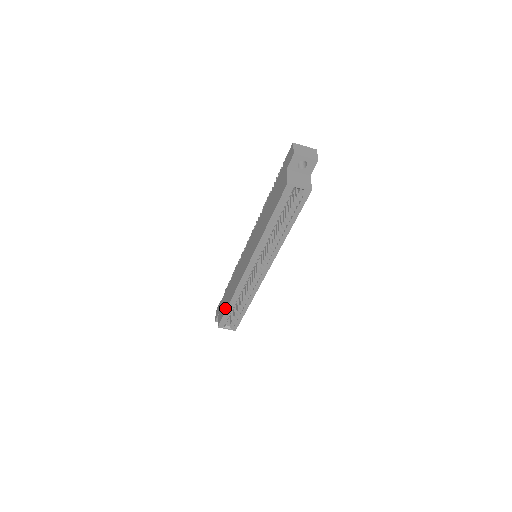
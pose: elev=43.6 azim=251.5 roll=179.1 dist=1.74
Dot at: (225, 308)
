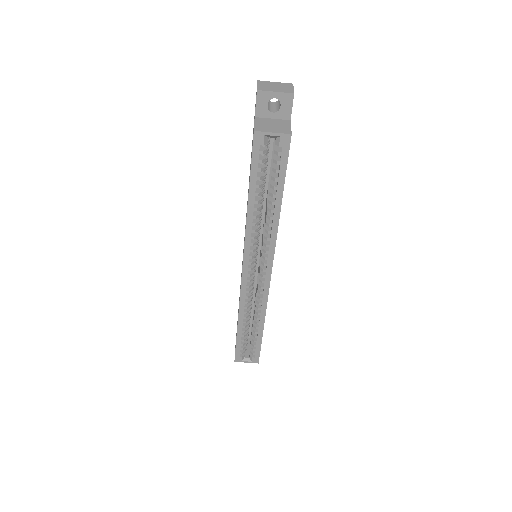
Dot at: occluded
